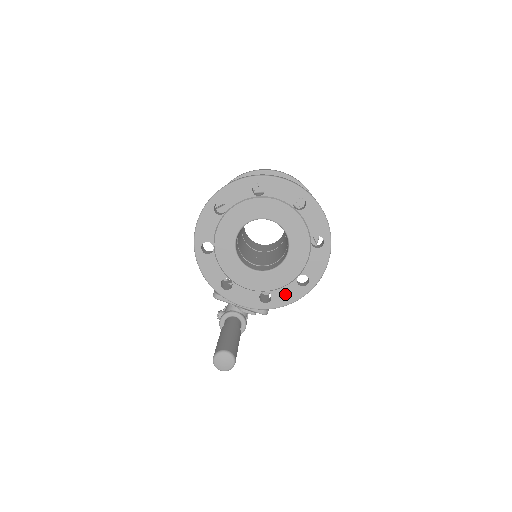
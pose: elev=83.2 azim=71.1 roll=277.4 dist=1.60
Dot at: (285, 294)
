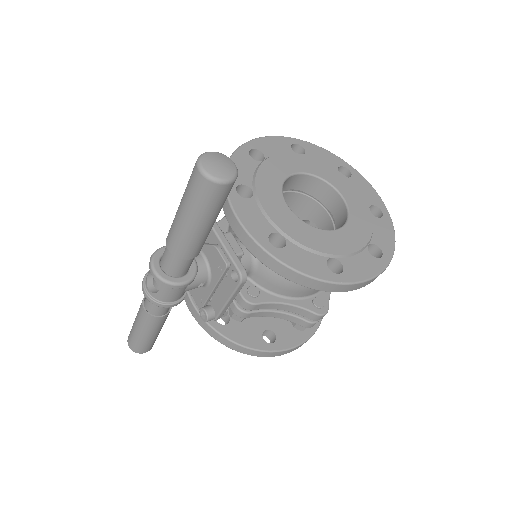
Dot at: (304, 258)
